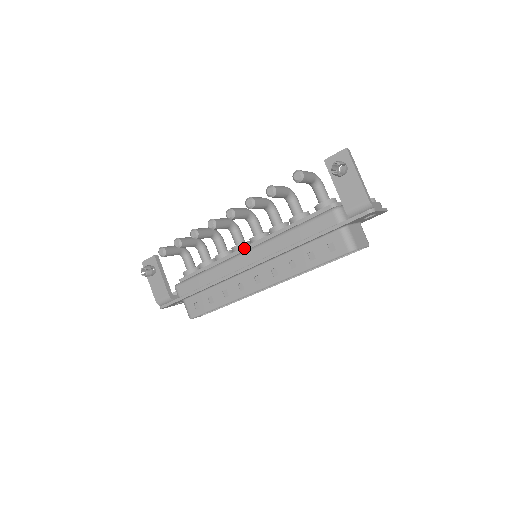
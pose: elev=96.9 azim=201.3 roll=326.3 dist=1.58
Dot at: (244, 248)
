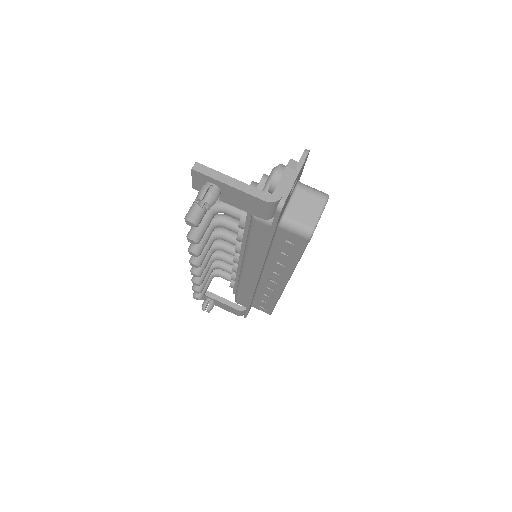
Dot at: (239, 263)
